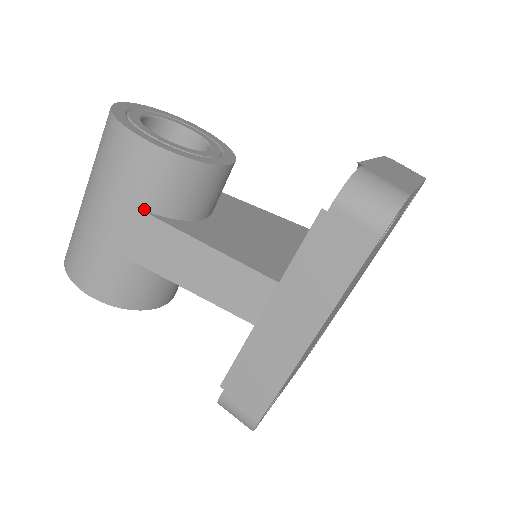
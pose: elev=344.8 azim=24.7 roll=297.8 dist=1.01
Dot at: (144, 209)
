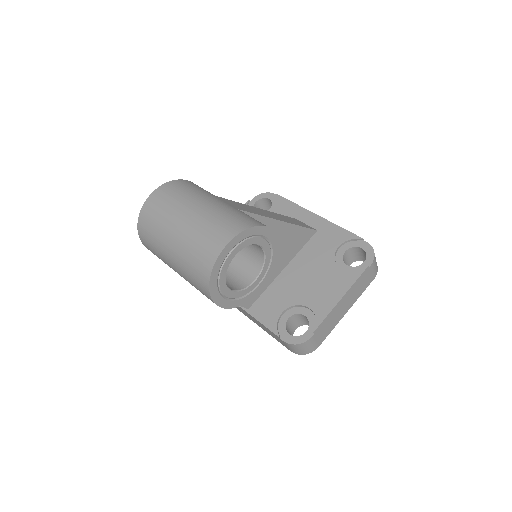
Dot at: occluded
